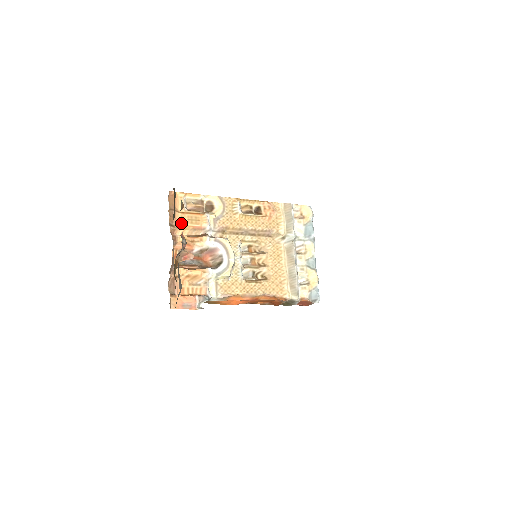
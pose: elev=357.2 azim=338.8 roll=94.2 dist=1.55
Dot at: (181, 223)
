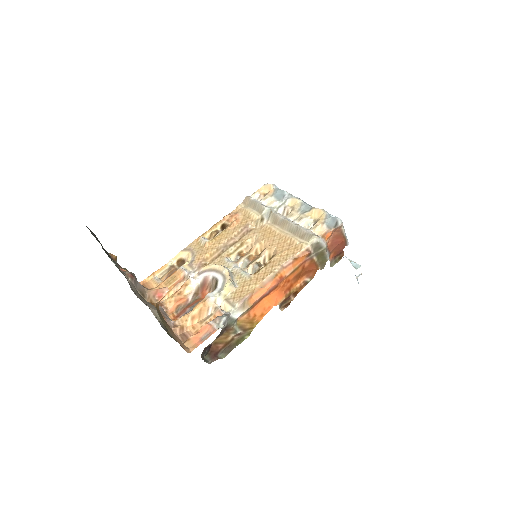
Dot at: occluded
